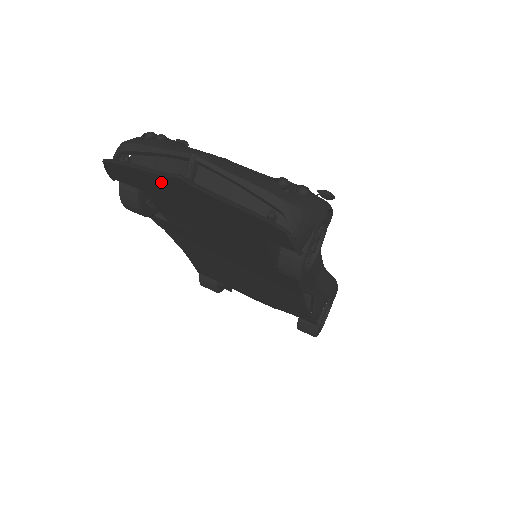
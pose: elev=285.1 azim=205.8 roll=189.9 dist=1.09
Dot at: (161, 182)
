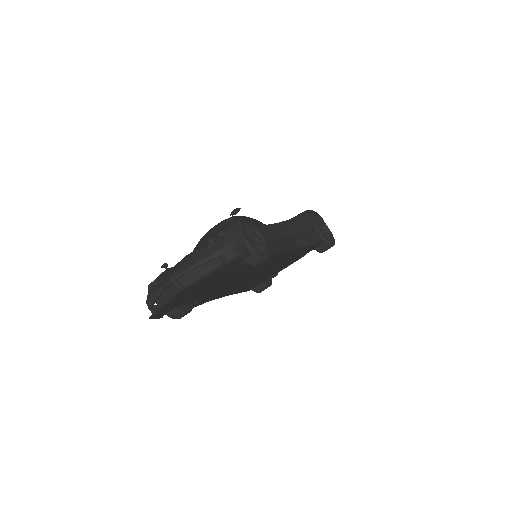
Dot at: (176, 300)
